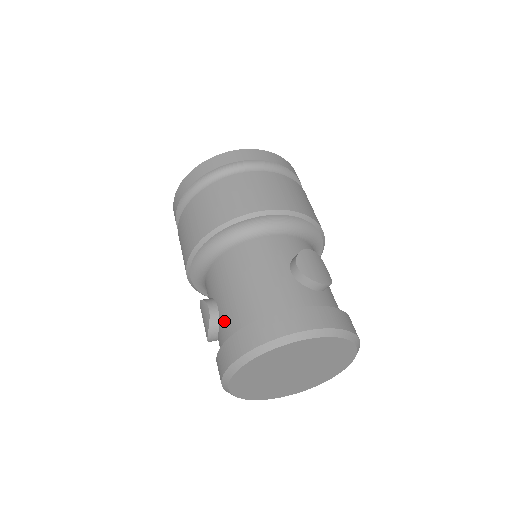
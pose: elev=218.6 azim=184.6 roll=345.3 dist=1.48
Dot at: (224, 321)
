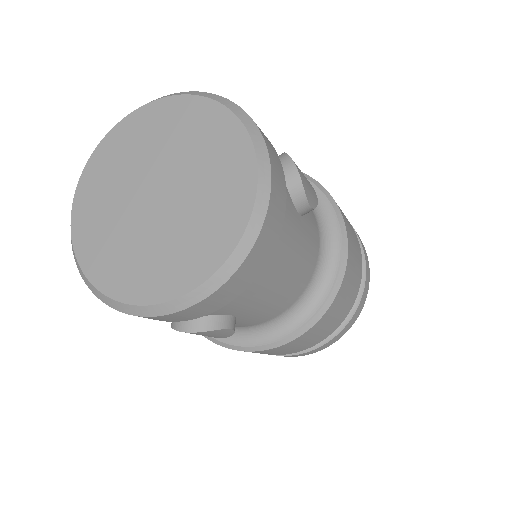
Dot at: occluded
